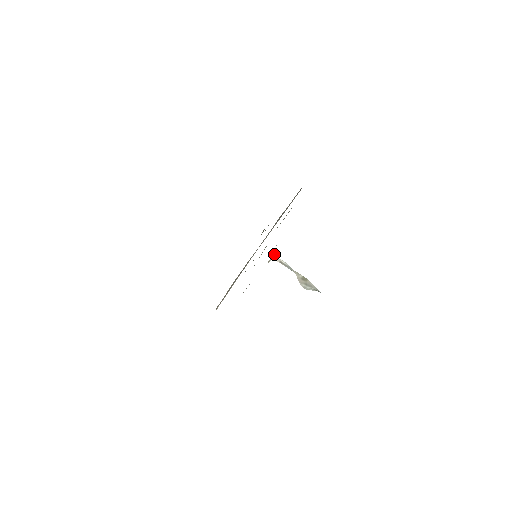
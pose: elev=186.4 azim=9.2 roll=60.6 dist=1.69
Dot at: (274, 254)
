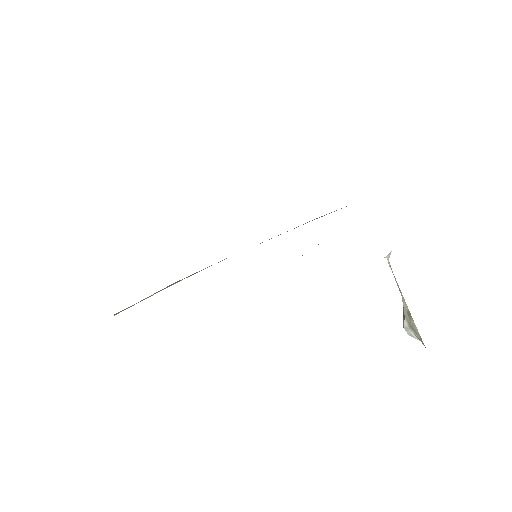
Dot at: occluded
